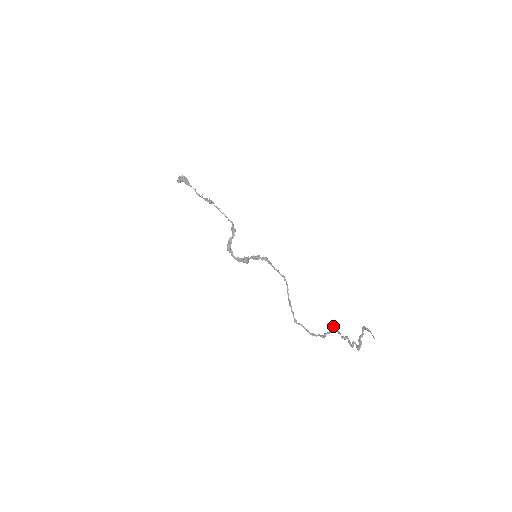
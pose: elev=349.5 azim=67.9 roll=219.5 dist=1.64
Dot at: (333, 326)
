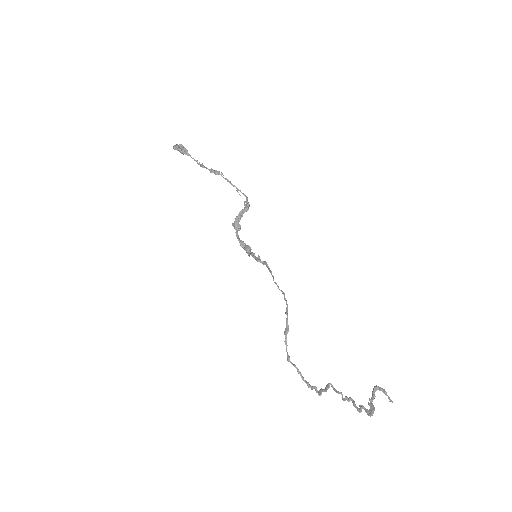
Dot at: (330, 383)
